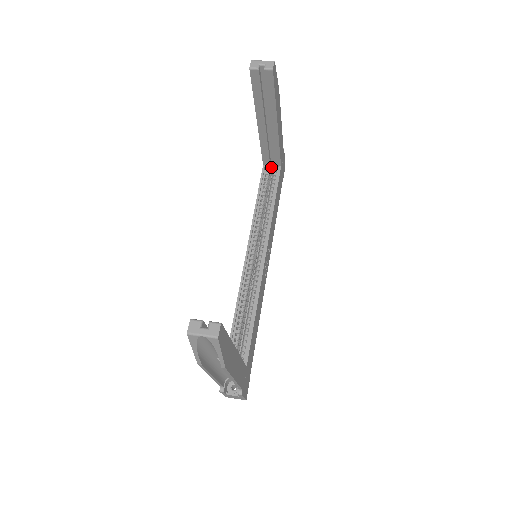
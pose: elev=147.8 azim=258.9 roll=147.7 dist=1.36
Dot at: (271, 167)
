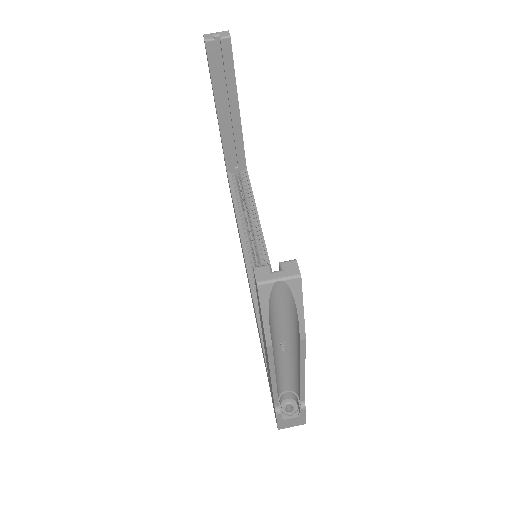
Dot at: (235, 174)
